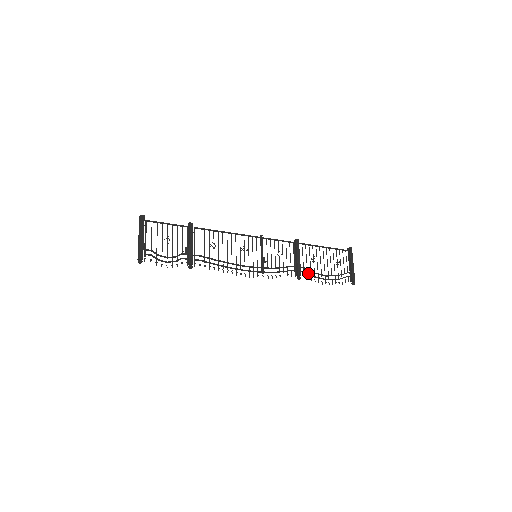
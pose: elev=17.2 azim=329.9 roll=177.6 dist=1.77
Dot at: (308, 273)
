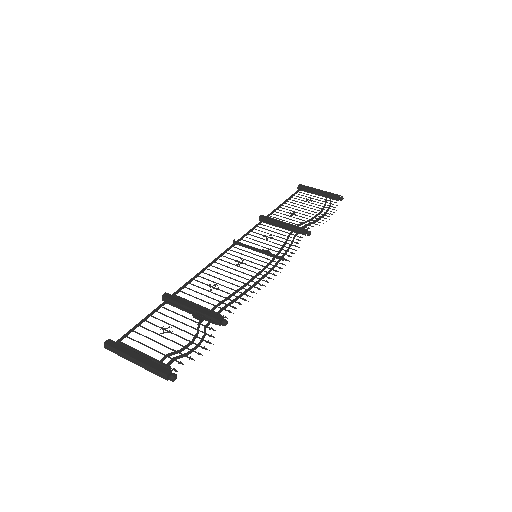
Dot at: (308, 224)
